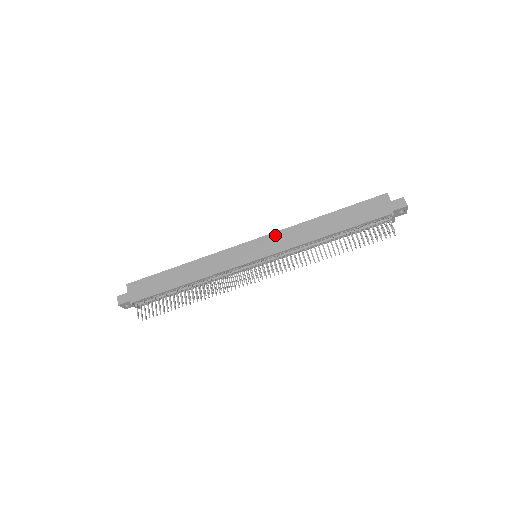
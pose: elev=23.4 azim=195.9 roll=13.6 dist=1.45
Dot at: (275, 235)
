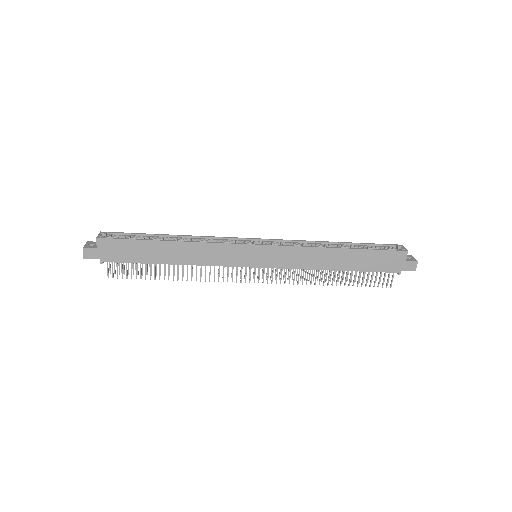
Dot at: (285, 249)
